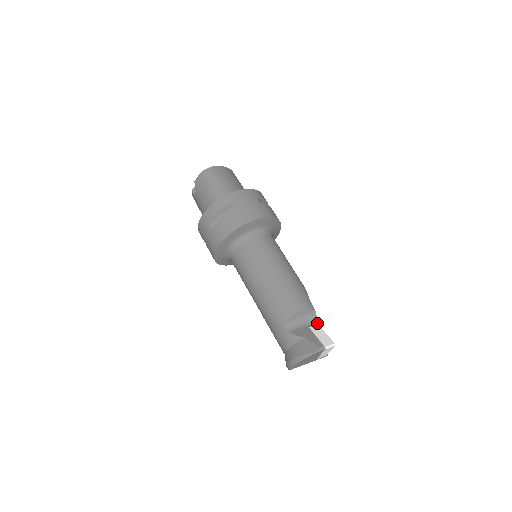
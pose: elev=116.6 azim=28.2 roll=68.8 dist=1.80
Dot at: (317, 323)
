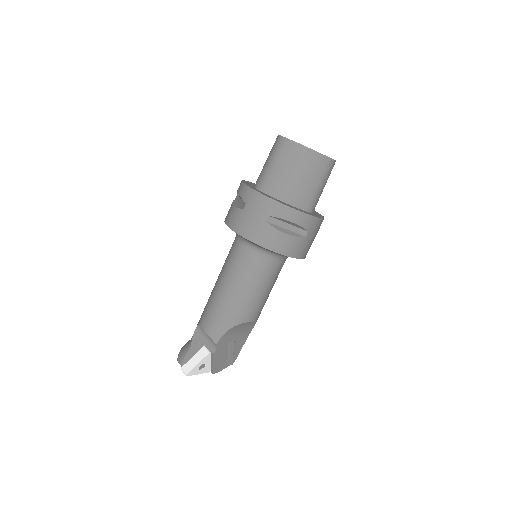
Dot at: (211, 351)
